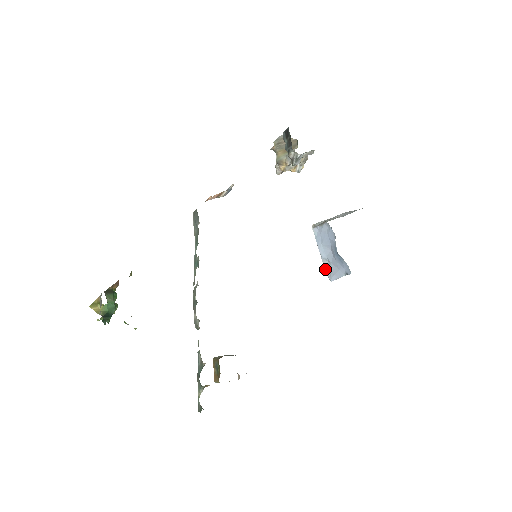
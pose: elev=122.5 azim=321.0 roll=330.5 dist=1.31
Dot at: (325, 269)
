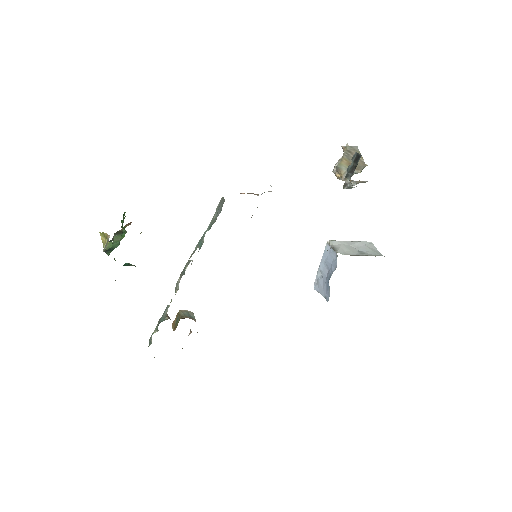
Dot at: (316, 277)
